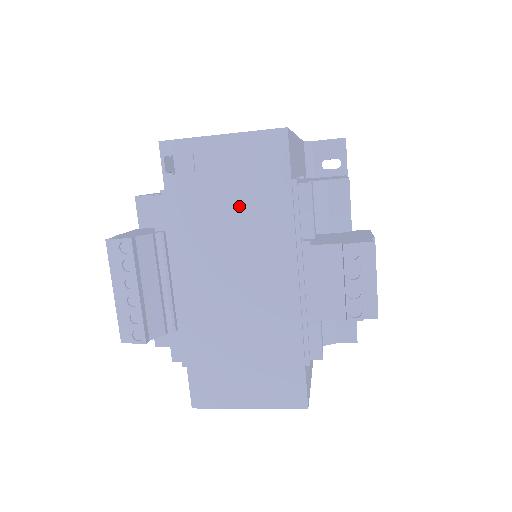
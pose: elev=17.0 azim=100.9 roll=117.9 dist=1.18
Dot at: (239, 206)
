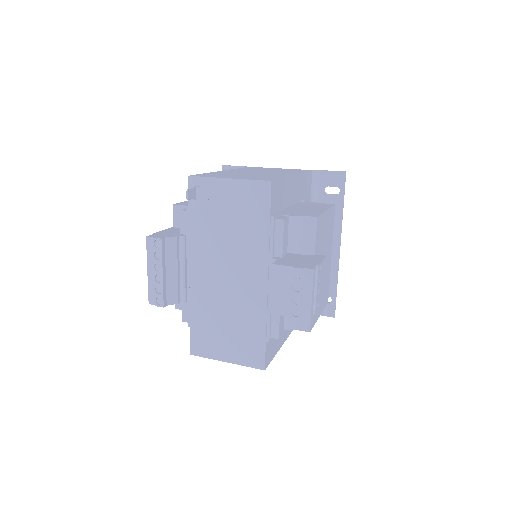
Dot at: (235, 227)
